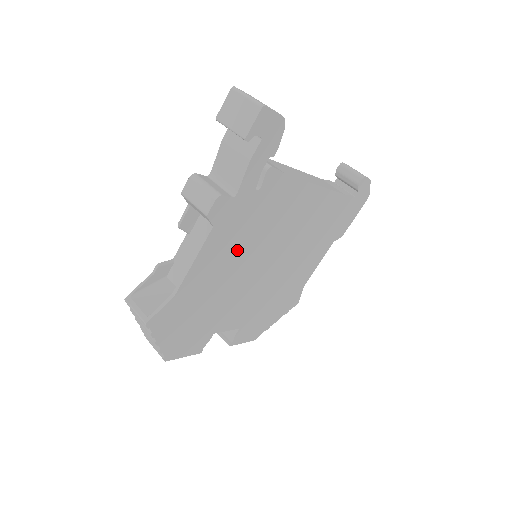
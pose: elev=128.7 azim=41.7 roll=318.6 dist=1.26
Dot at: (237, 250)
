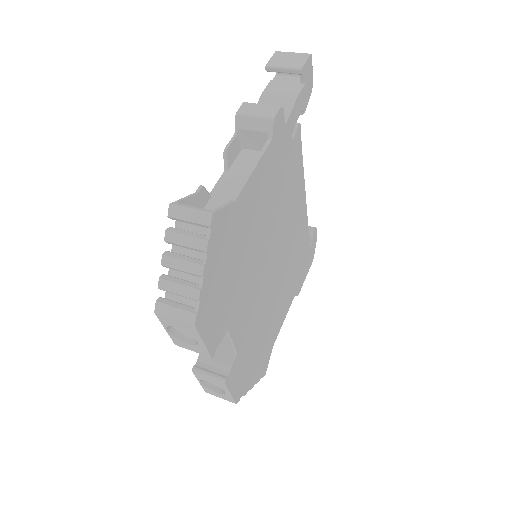
Dot at: (269, 201)
